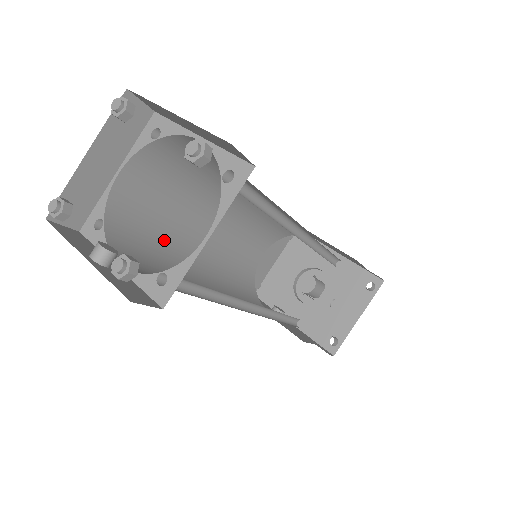
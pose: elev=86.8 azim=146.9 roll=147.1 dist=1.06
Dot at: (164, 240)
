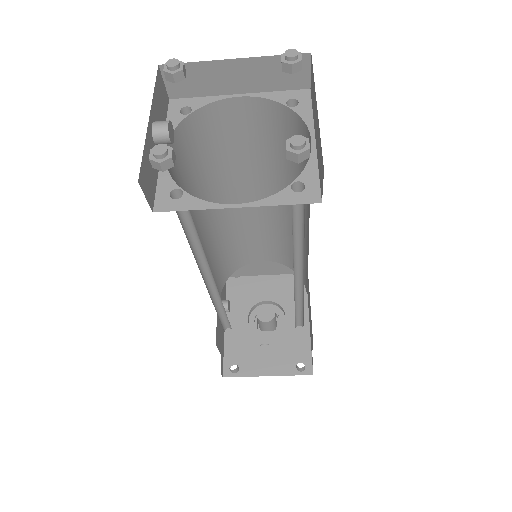
Dot at: (214, 172)
